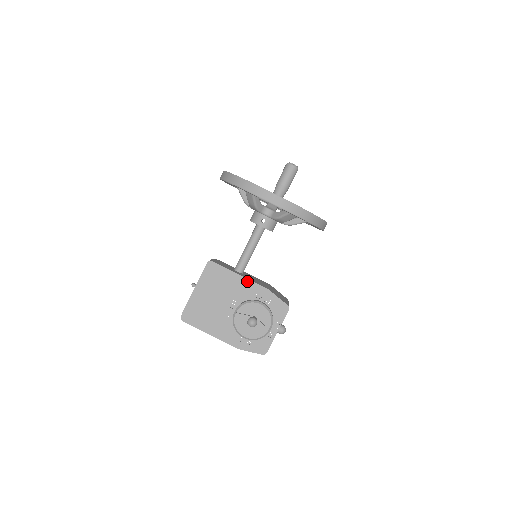
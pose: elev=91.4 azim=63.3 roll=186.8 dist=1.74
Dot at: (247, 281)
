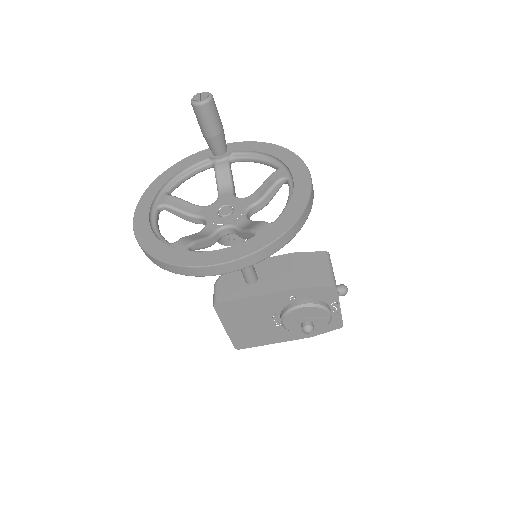
Dot at: (269, 295)
